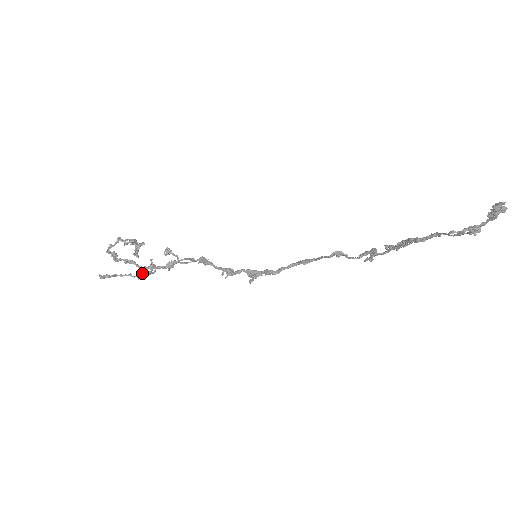
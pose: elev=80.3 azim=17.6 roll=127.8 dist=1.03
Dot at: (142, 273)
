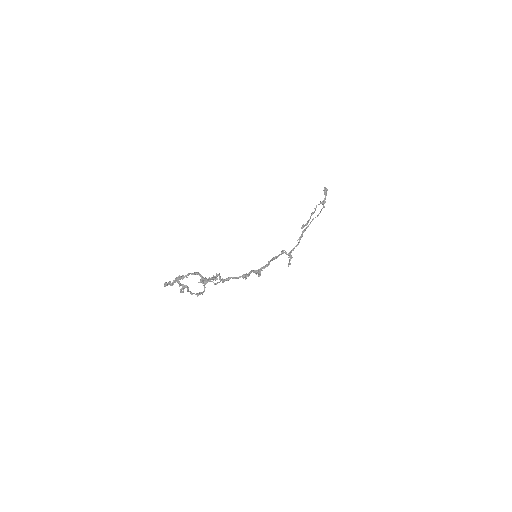
Dot at: (198, 293)
